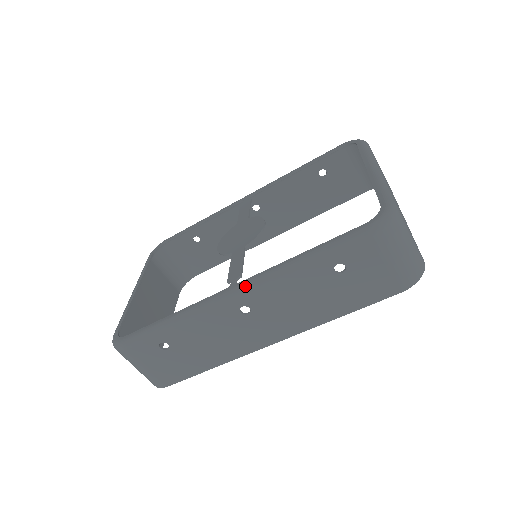
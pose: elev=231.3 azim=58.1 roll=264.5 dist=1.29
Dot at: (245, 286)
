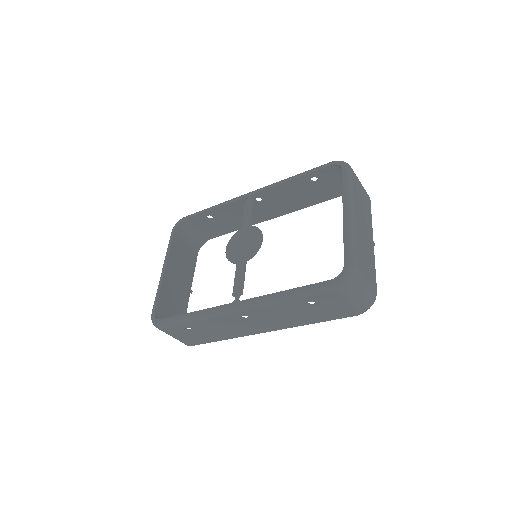
Dot at: (245, 306)
